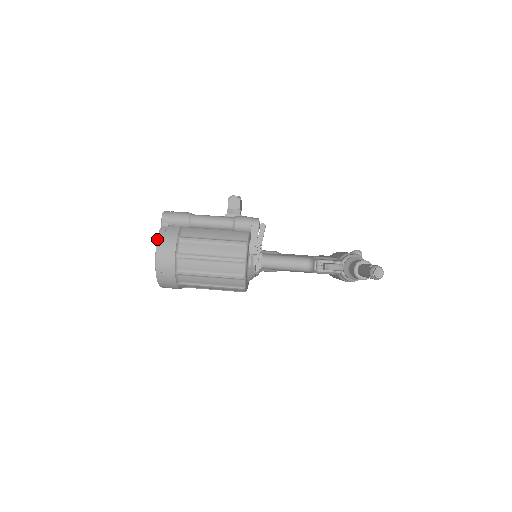
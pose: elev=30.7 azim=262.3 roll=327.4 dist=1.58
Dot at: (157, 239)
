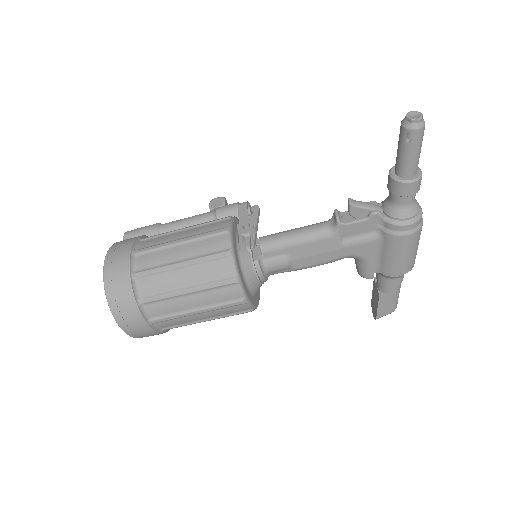
Dot at: occluded
